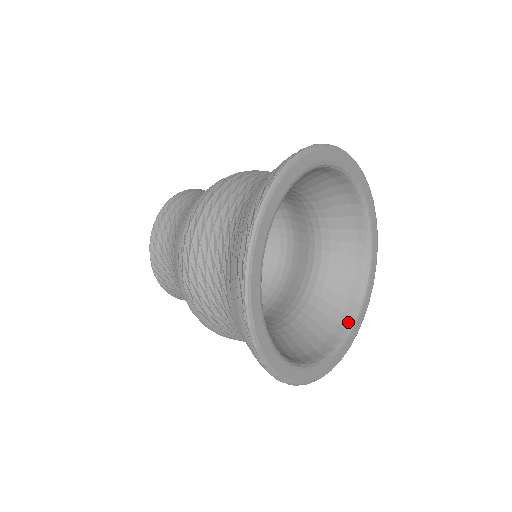
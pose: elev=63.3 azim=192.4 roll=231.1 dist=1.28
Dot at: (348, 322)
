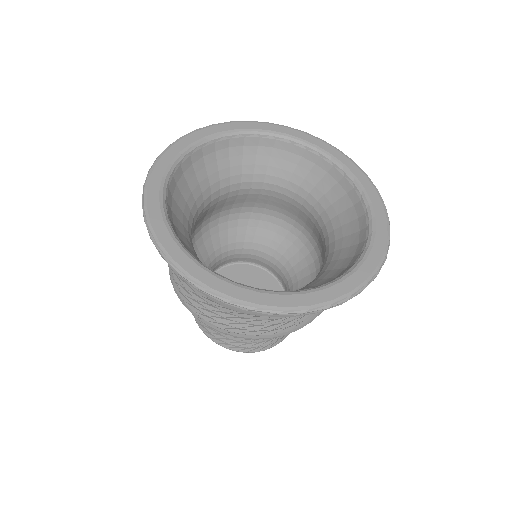
Dot at: (356, 259)
